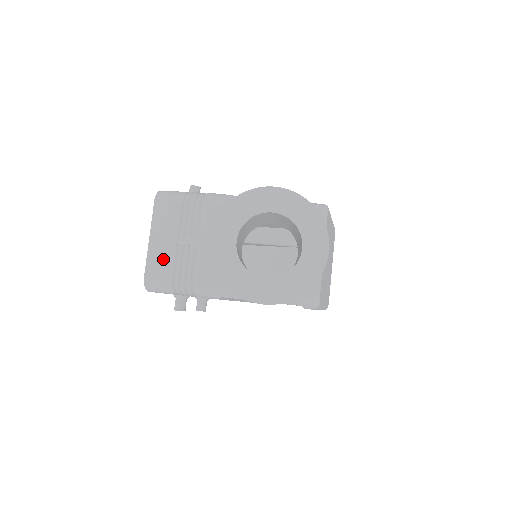
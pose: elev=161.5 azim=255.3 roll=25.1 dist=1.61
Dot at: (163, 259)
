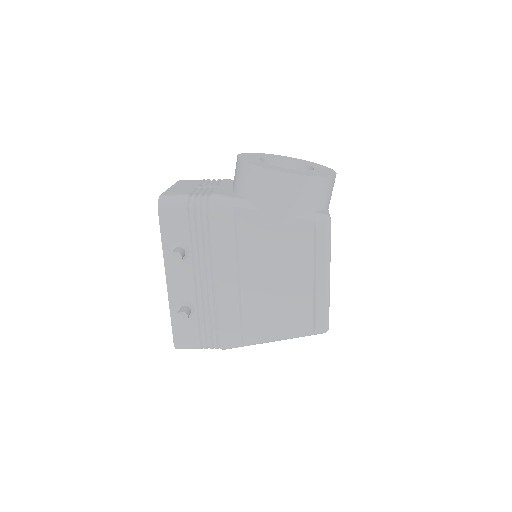
Dot at: (182, 190)
